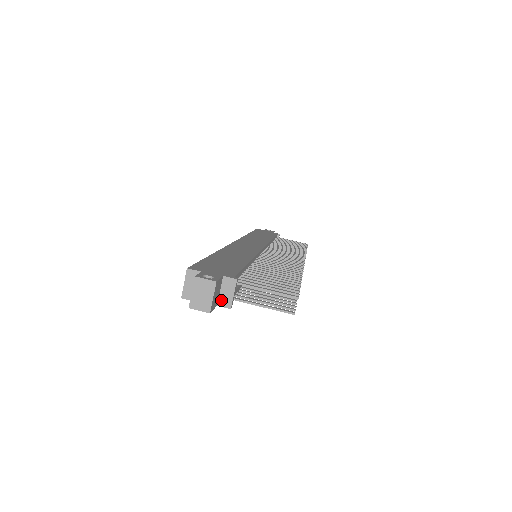
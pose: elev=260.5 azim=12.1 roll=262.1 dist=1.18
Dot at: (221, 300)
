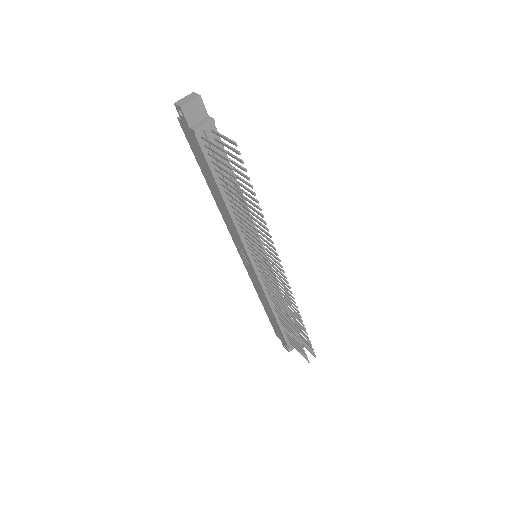
Dot at: (194, 126)
